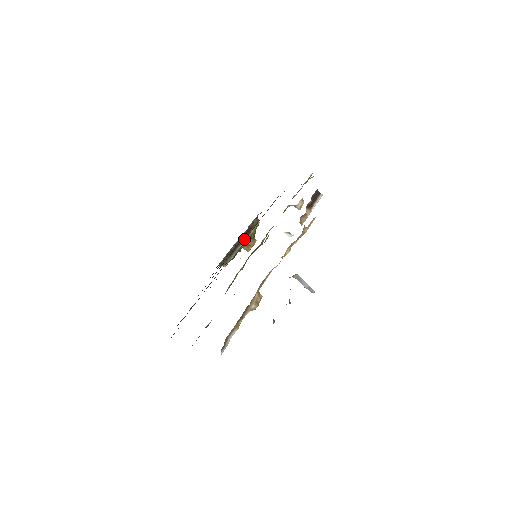
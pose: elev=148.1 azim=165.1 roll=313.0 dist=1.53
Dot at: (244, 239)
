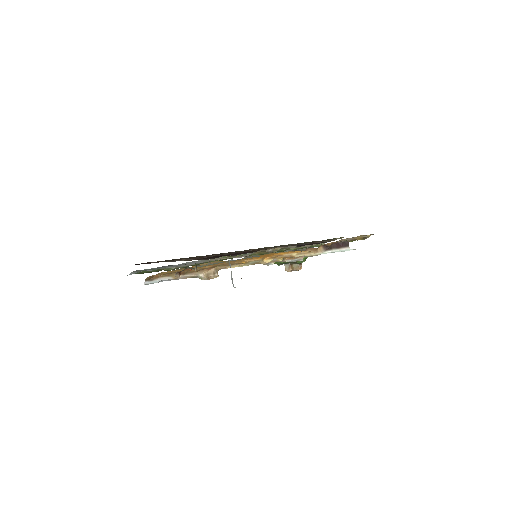
Dot at: occluded
